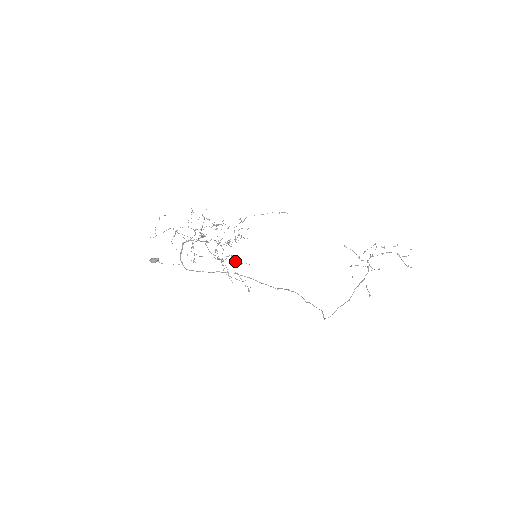
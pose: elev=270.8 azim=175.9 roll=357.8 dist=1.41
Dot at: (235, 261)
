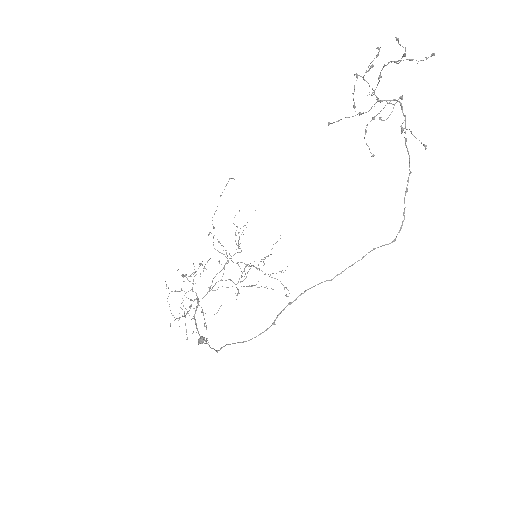
Dot at: occluded
